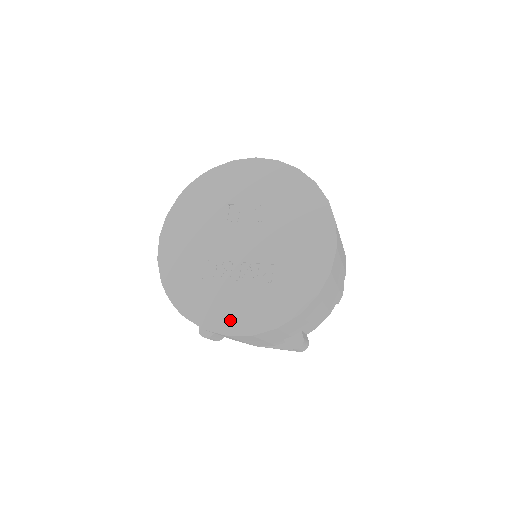
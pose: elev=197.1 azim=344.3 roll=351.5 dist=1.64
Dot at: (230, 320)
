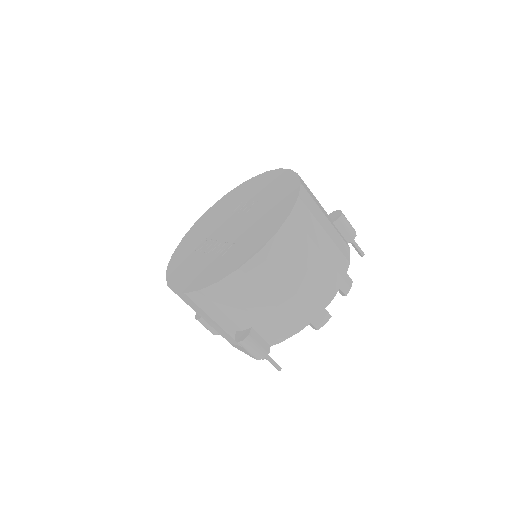
Dot at: (183, 280)
